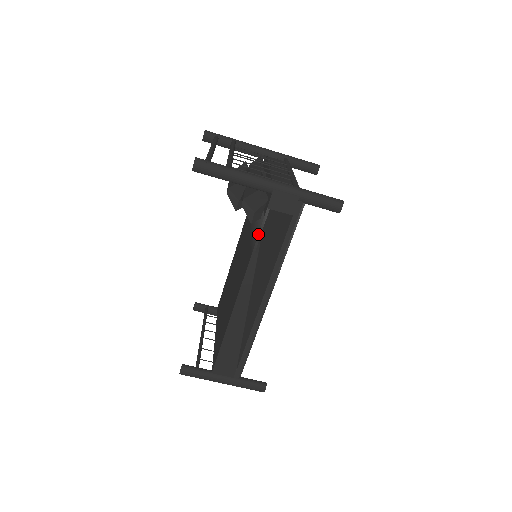
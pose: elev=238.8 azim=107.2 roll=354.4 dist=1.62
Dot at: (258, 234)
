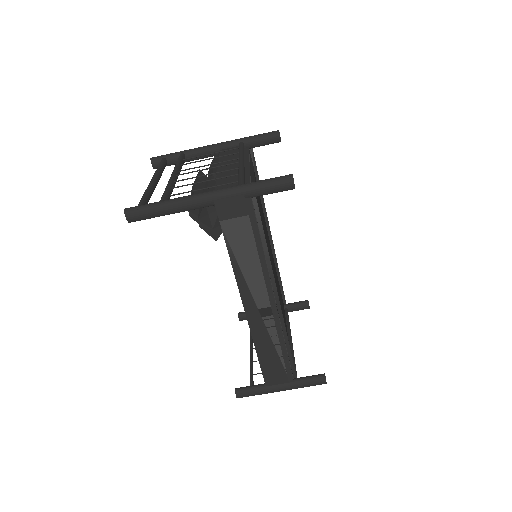
Dot at: (227, 248)
